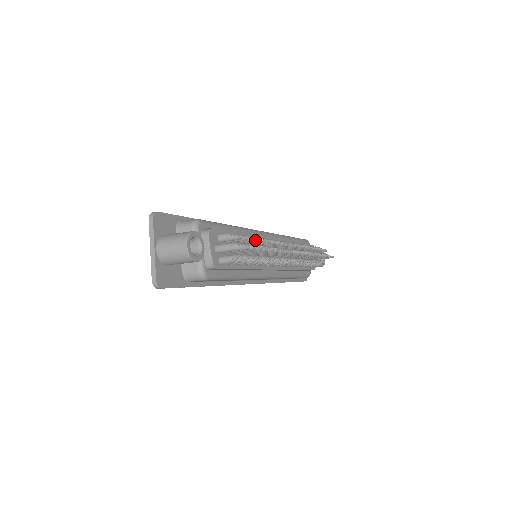
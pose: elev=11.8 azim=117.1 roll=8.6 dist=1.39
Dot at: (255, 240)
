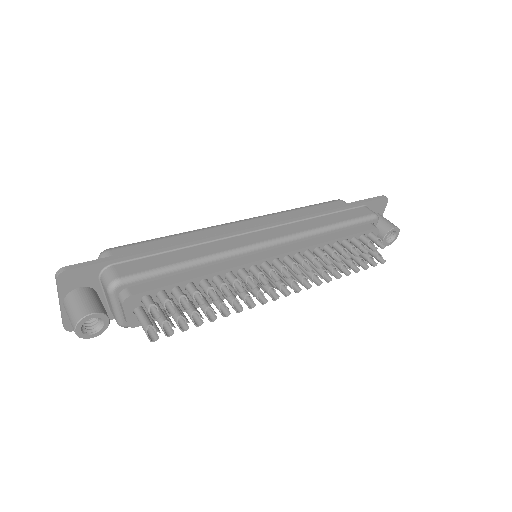
Dot at: (196, 303)
